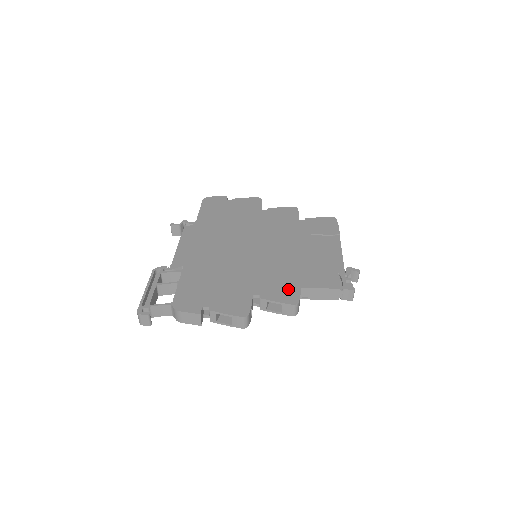
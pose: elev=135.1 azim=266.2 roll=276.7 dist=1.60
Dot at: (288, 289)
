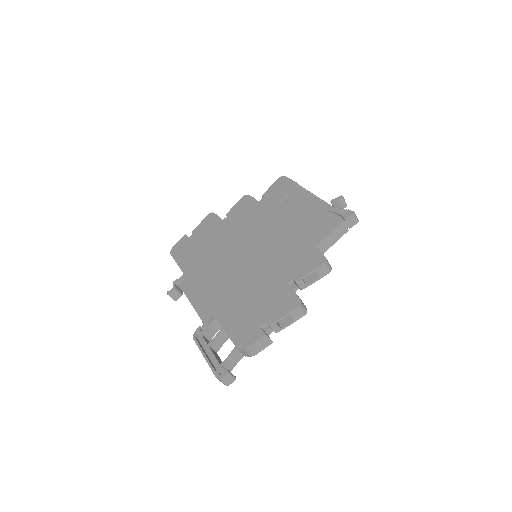
Dot at: (308, 256)
